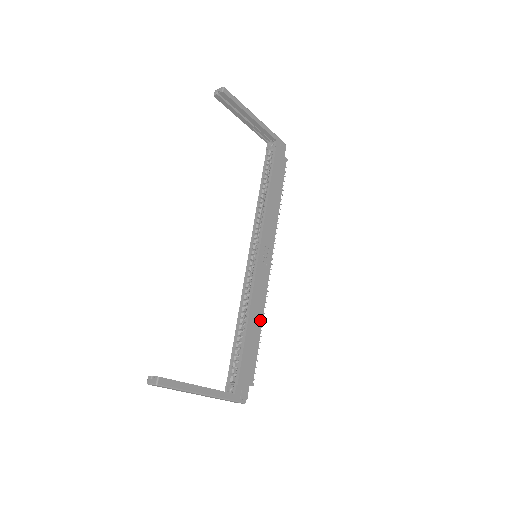
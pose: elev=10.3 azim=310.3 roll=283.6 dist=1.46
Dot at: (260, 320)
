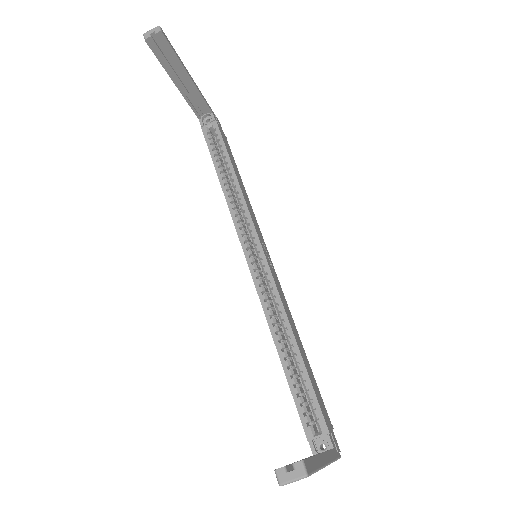
Dot at: (298, 337)
